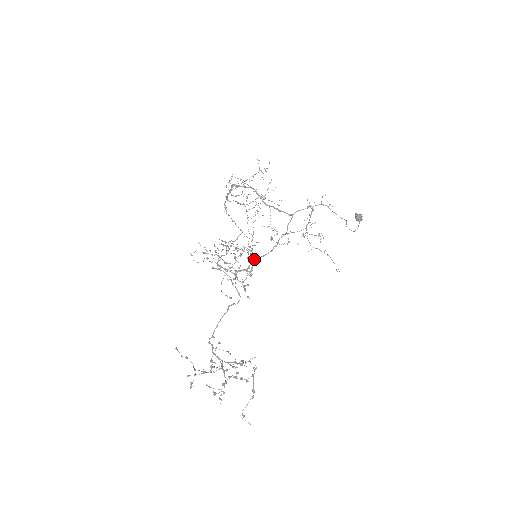
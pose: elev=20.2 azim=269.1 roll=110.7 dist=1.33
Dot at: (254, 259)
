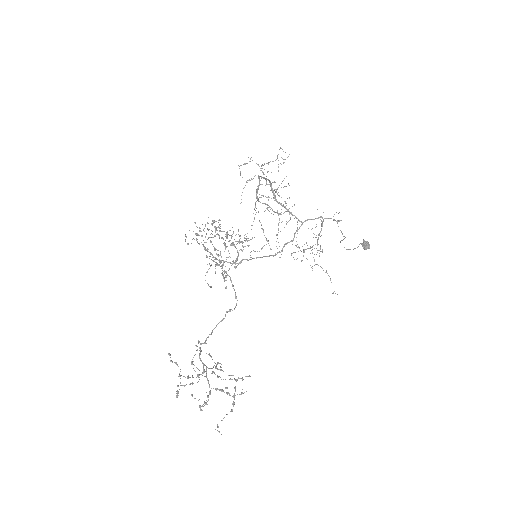
Dot at: occluded
